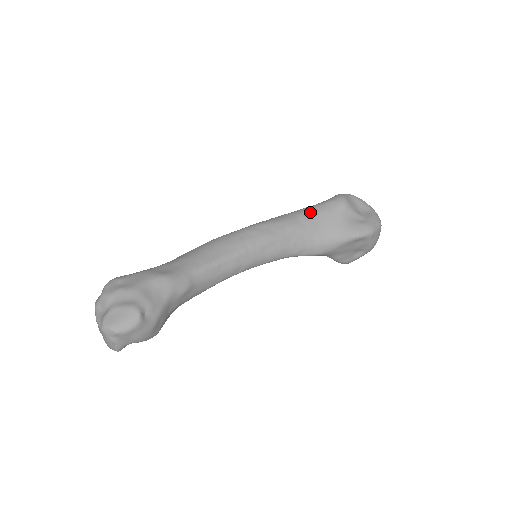
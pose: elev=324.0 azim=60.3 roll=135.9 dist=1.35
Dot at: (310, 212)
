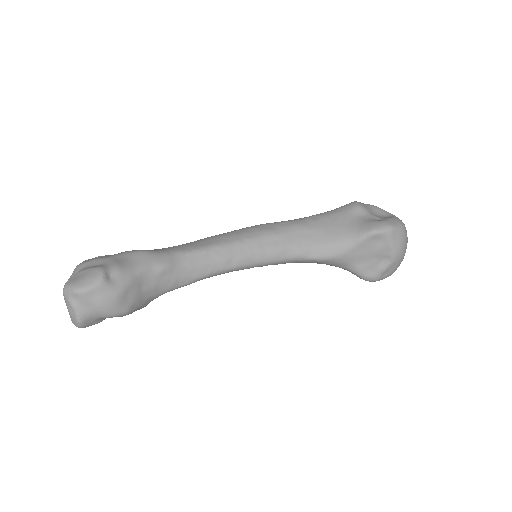
Dot at: (318, 215)
